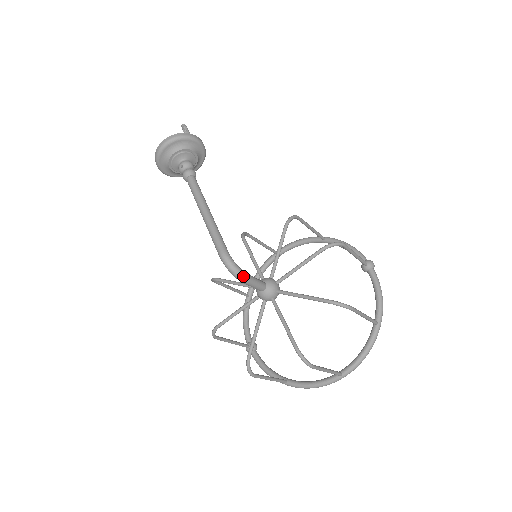
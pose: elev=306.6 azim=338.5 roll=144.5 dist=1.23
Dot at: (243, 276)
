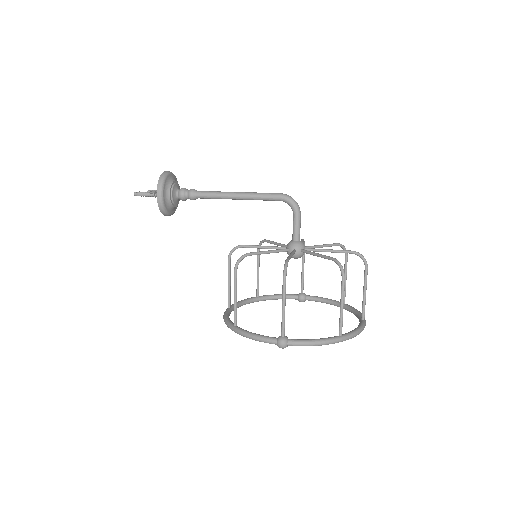
Dot at: (299, 209)
